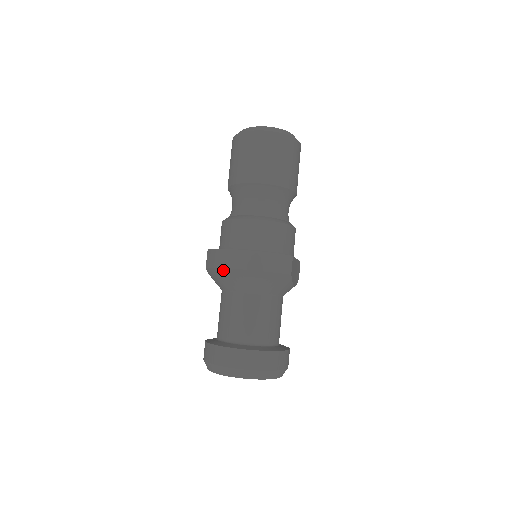
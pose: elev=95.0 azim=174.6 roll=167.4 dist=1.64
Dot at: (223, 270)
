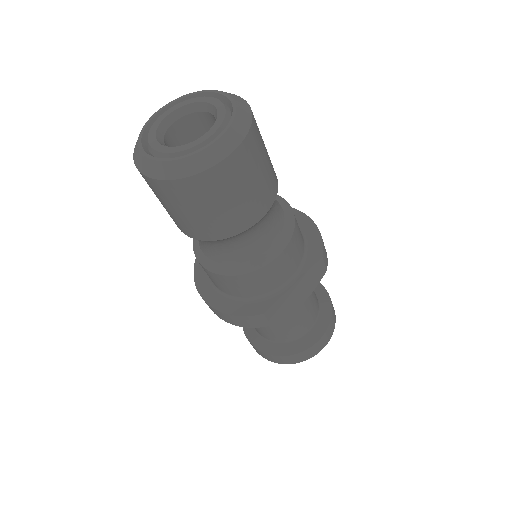
Dot at: occluded
